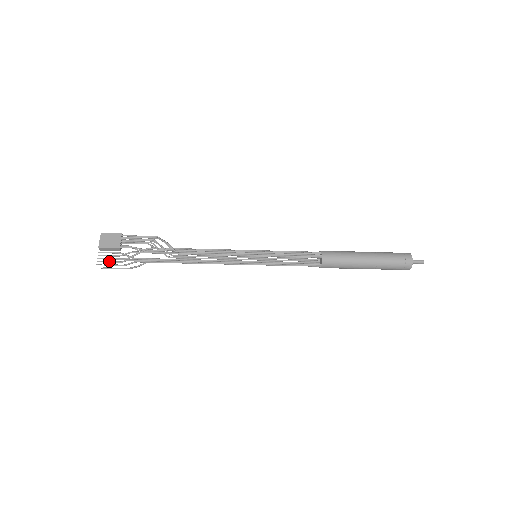
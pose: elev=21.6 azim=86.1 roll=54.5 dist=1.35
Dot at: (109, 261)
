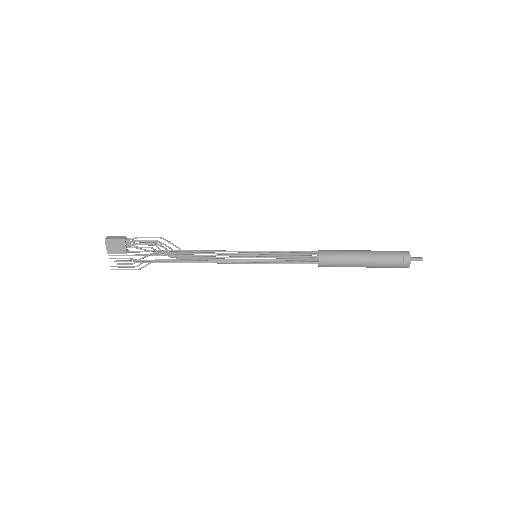
Dot at: (121, 264)
